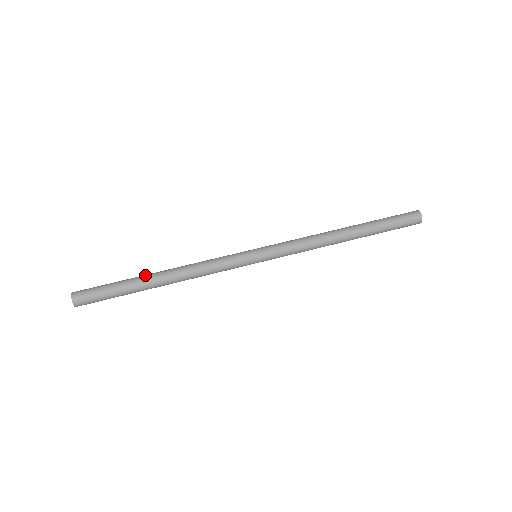
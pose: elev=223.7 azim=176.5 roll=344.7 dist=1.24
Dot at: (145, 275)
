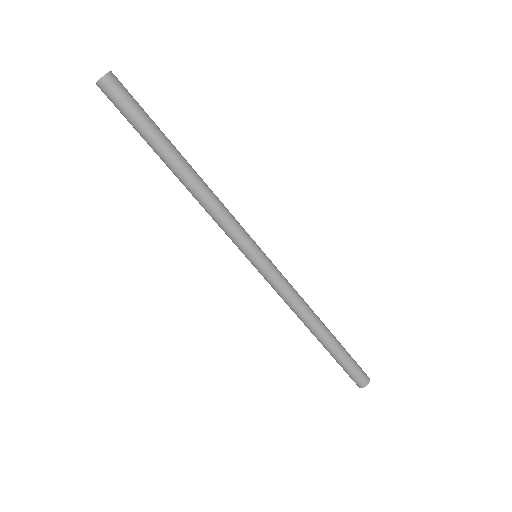
Dot at: (176, 149)
